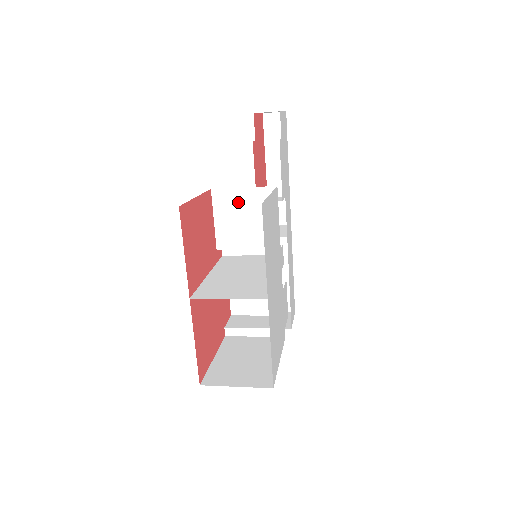
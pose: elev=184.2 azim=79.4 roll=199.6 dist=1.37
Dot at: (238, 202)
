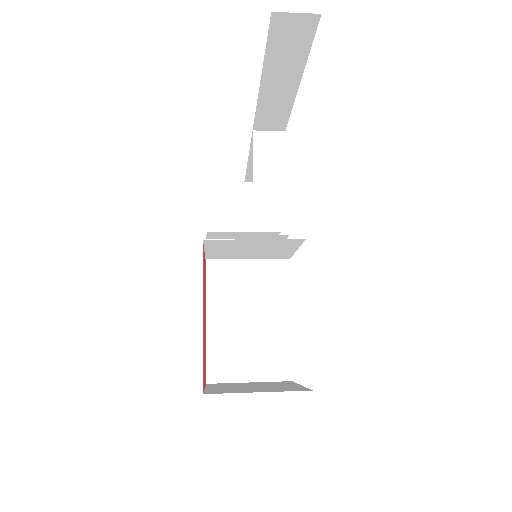
Dot at: (243, 244)
